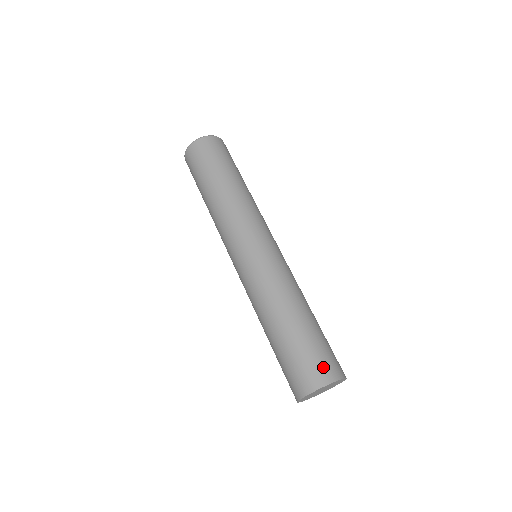
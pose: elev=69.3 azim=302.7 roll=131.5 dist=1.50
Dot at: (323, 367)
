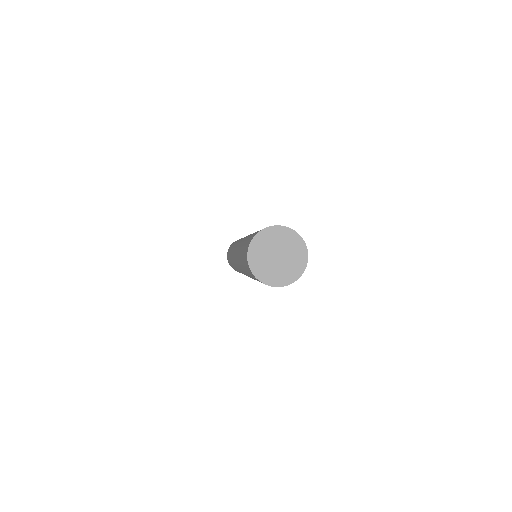
Dot at: occluded
